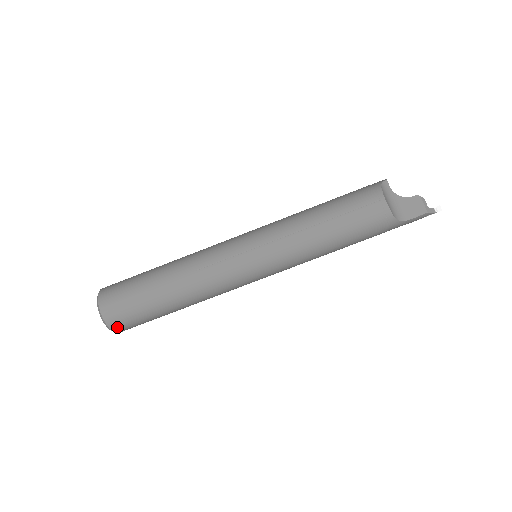
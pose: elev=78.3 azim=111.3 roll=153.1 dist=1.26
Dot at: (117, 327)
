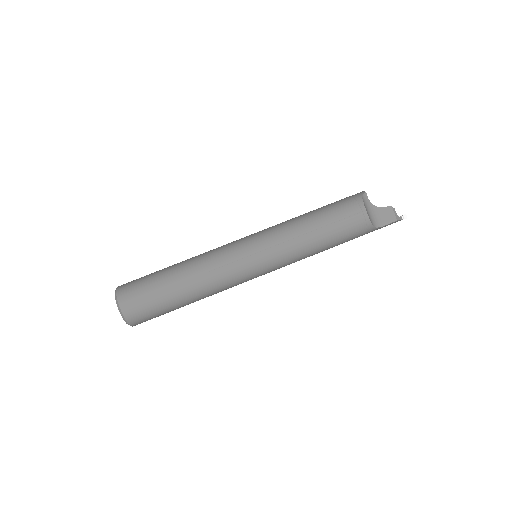
Dot at: (135, 322)
